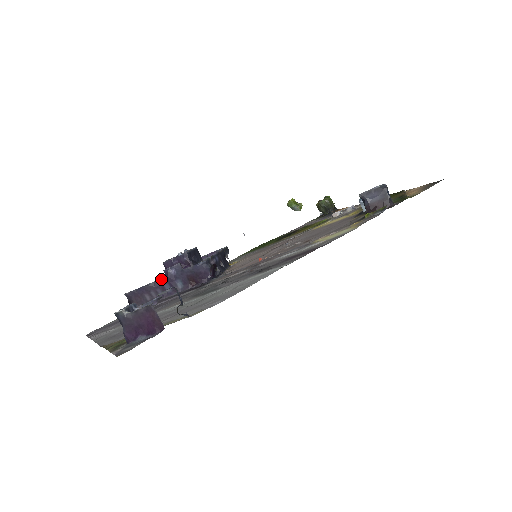
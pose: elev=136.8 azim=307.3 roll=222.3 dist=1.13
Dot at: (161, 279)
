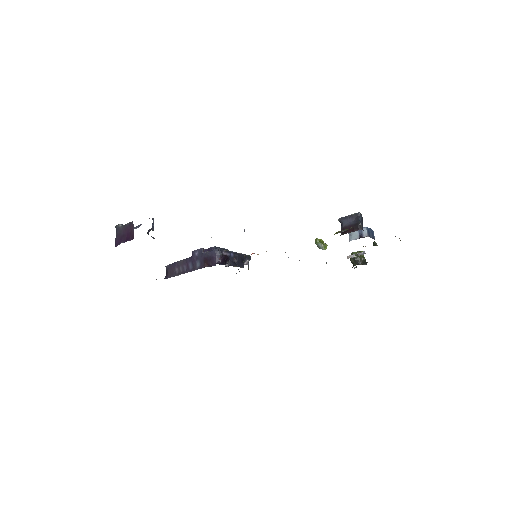
Dot at: (188, 258)
